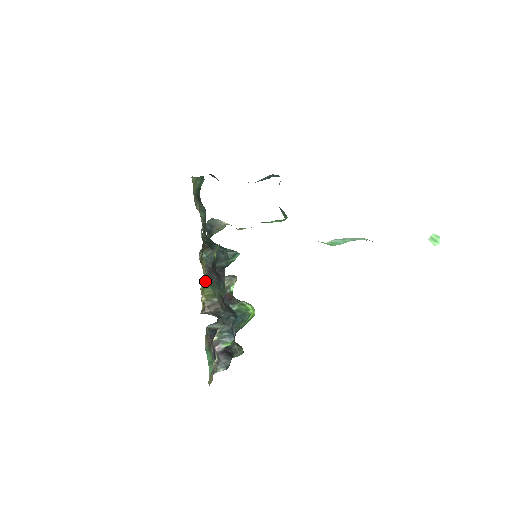
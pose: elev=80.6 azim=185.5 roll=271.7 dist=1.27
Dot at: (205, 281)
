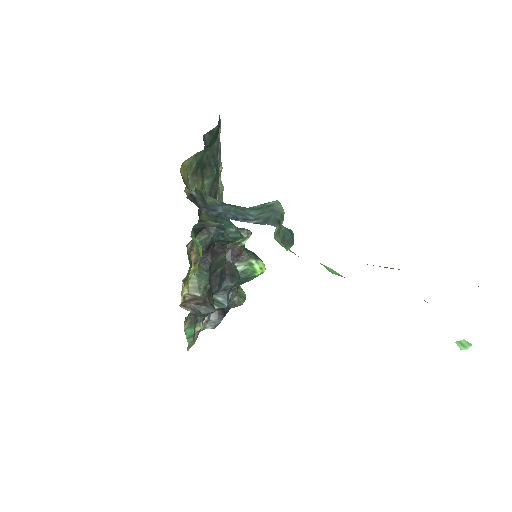
Dot at: (192, 270)
